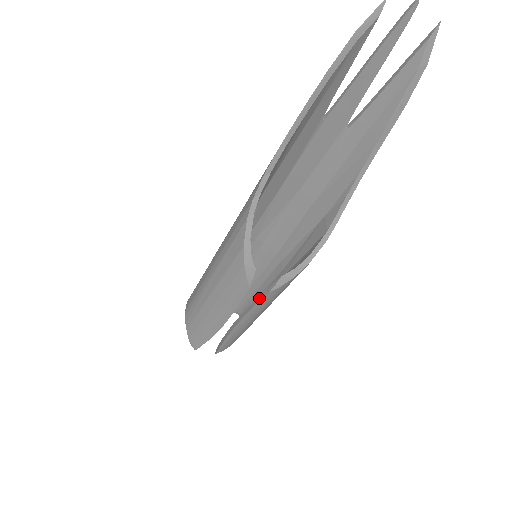
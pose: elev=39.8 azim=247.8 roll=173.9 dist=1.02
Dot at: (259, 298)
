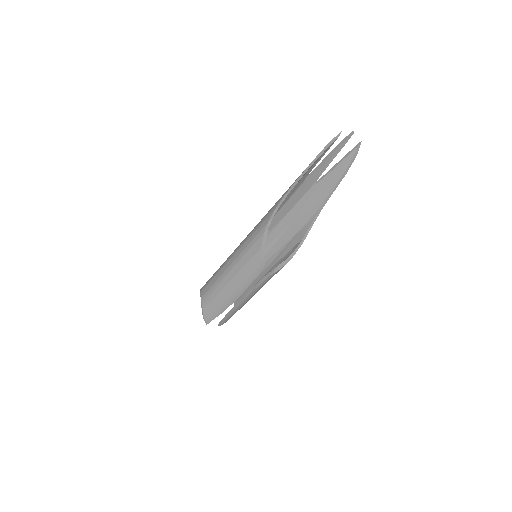
Dot at: (262, 280)
